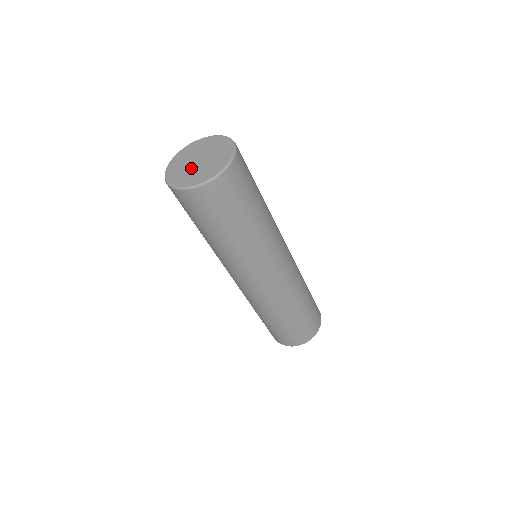
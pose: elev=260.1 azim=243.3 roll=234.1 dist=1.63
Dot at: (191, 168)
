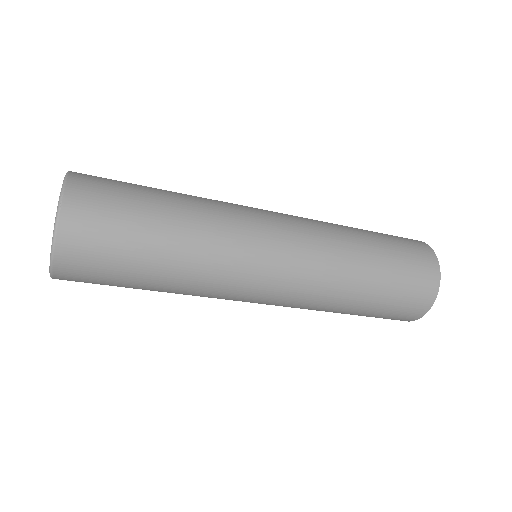
Dot at: occluded
